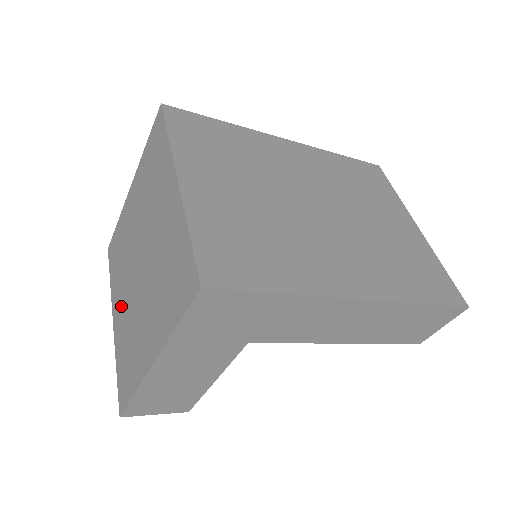
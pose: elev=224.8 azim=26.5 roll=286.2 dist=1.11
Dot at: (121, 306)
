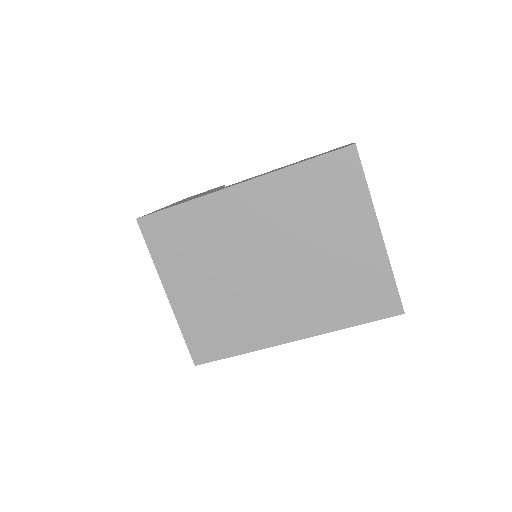
Dot at: occluded
